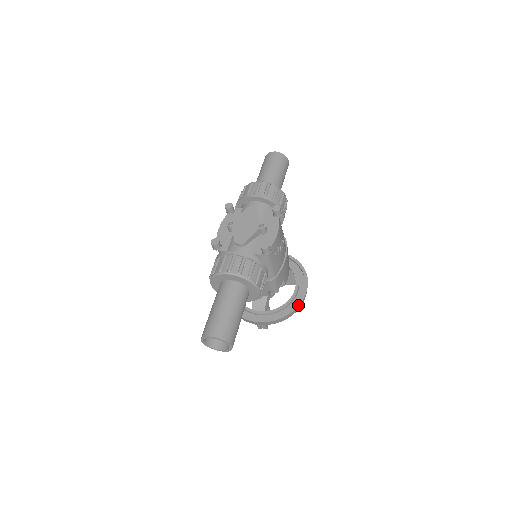
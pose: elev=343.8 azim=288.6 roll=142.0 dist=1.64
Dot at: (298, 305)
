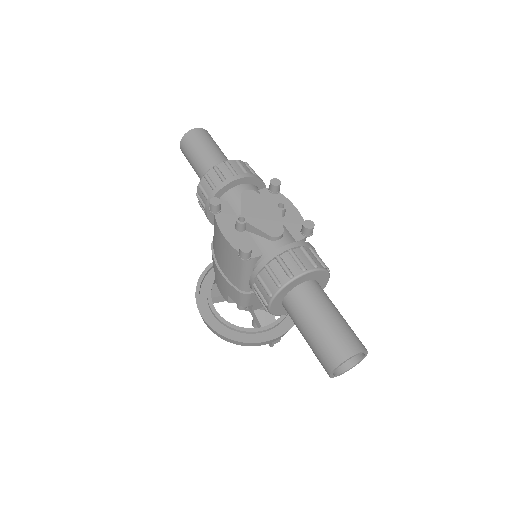
Dot at: occluded
